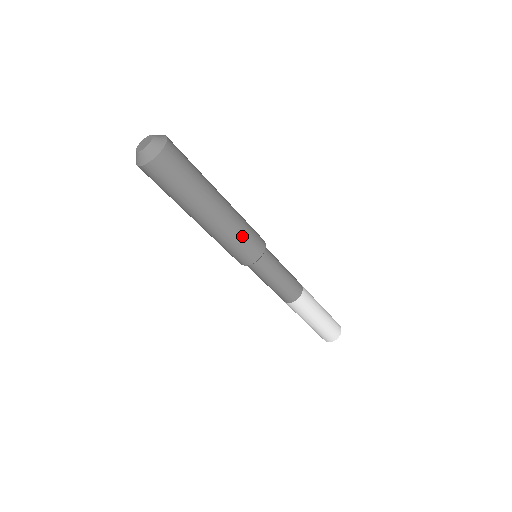
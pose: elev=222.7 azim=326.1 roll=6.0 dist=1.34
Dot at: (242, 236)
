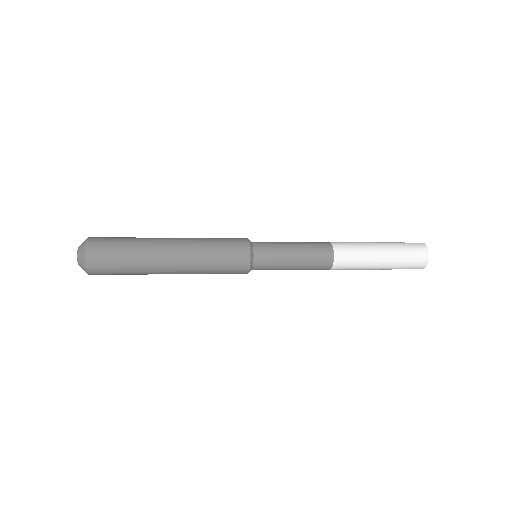
Dot at: (214, 272)
